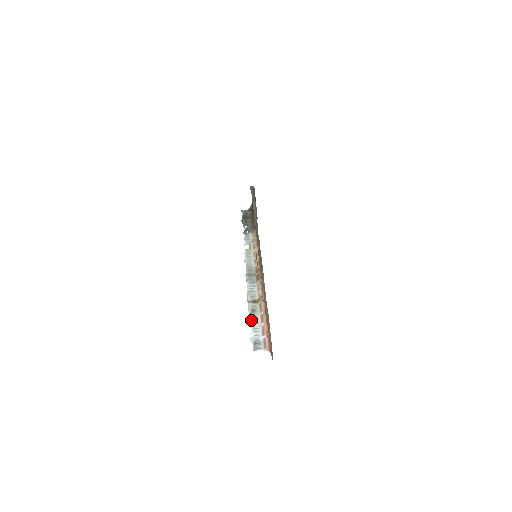
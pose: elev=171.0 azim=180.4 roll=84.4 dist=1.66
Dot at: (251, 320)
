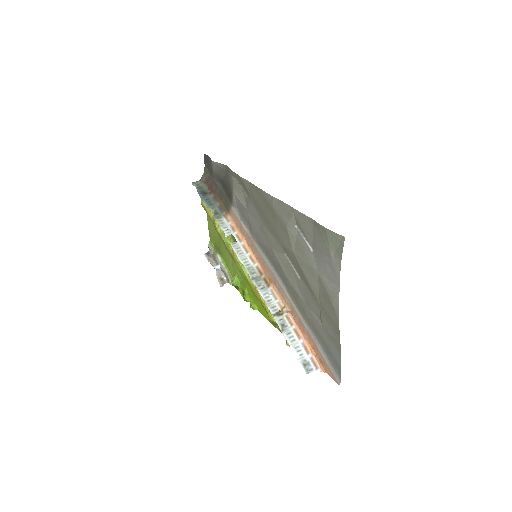
Dot at: (287, 338)
